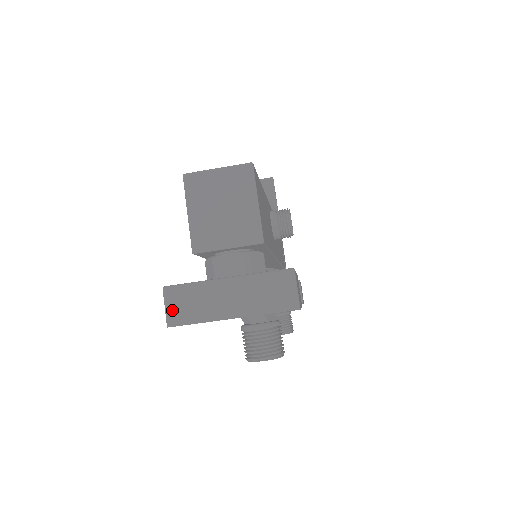
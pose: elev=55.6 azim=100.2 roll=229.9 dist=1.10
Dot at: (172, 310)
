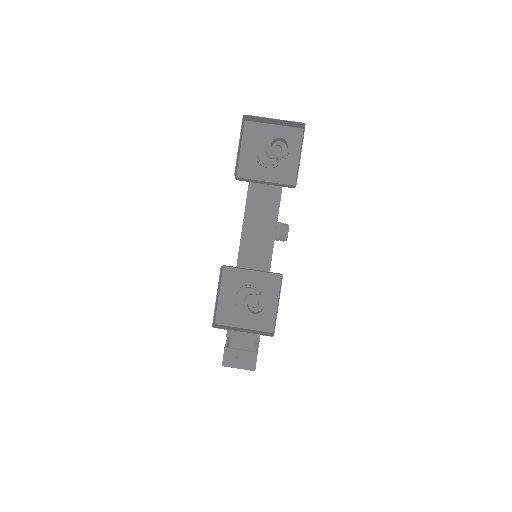
Dot at: (247, 117)
